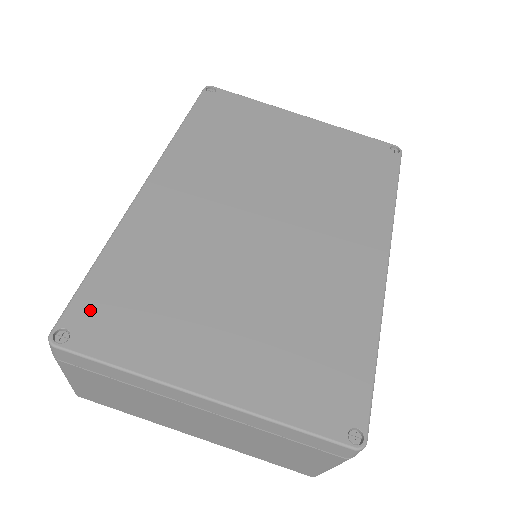
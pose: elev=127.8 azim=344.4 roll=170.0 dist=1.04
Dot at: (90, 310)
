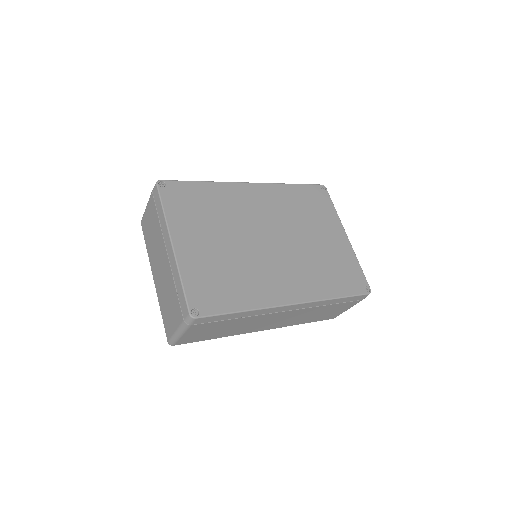
Dot at: (178, 189)
